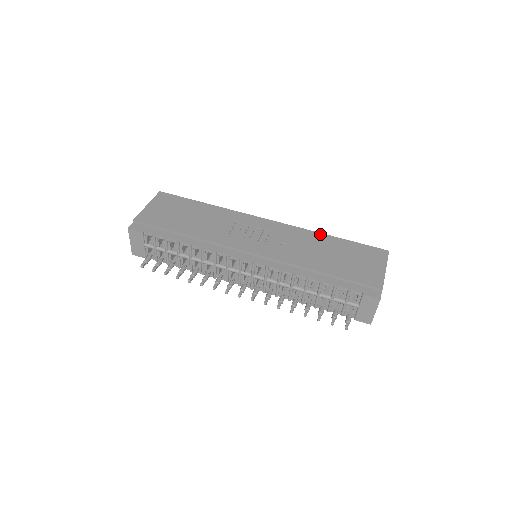
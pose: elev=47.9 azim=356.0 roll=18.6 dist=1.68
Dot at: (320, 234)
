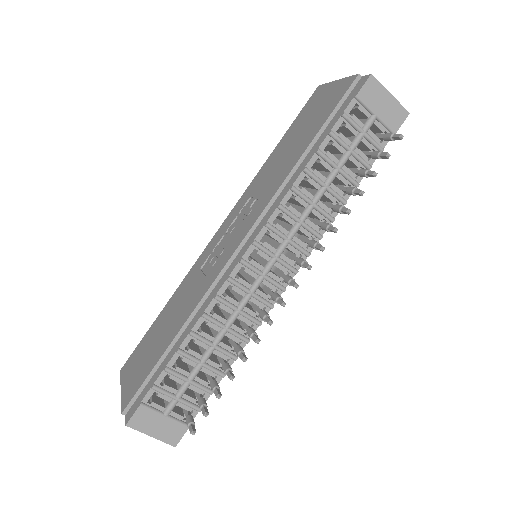
Dot at: (263, 165)
